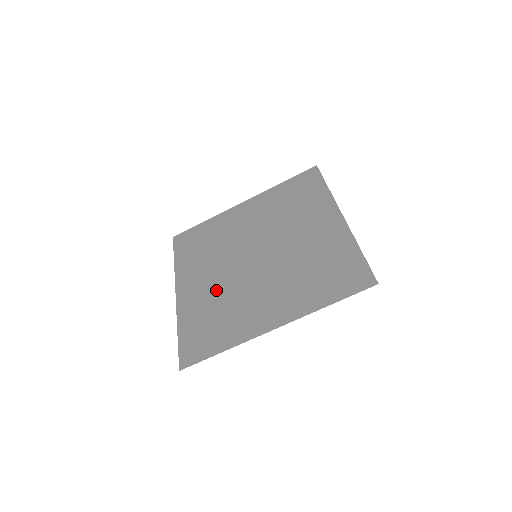
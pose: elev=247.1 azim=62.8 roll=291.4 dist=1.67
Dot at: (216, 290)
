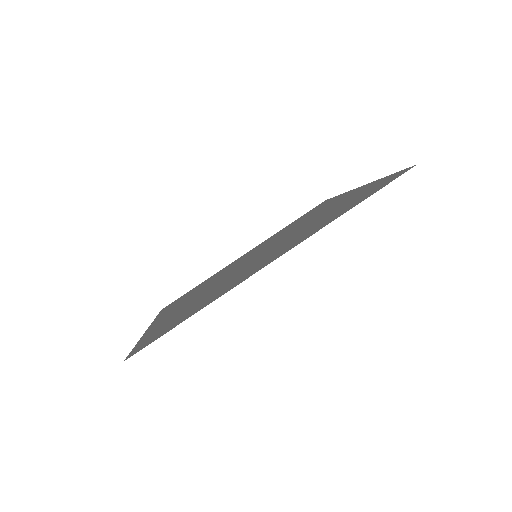
Dot at: (201, 295)
